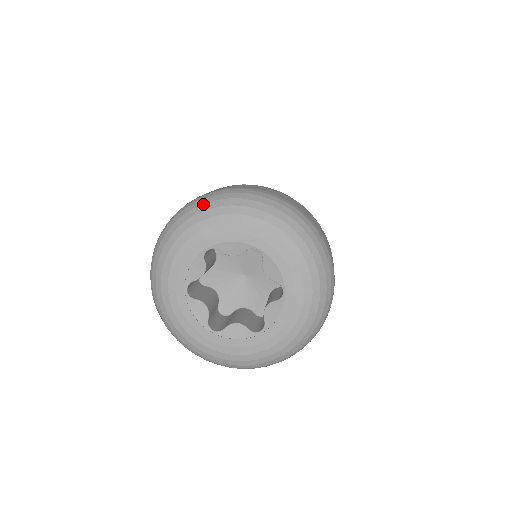
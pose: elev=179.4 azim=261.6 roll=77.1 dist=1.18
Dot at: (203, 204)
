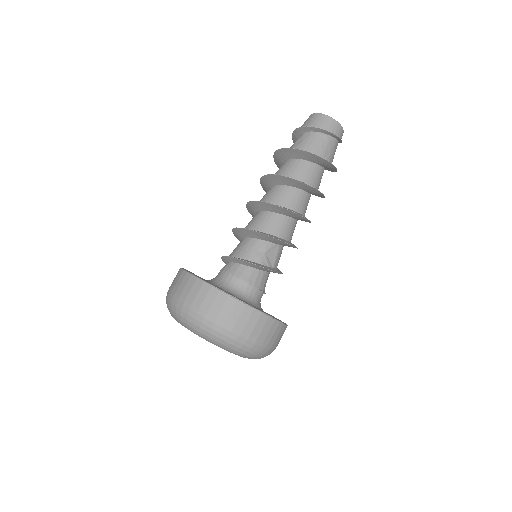
Dot at: occluded
